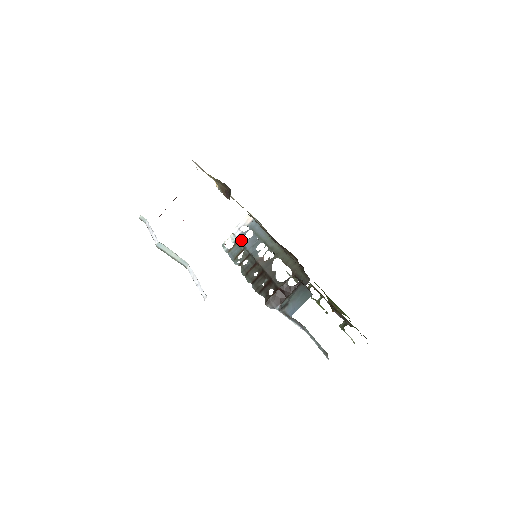
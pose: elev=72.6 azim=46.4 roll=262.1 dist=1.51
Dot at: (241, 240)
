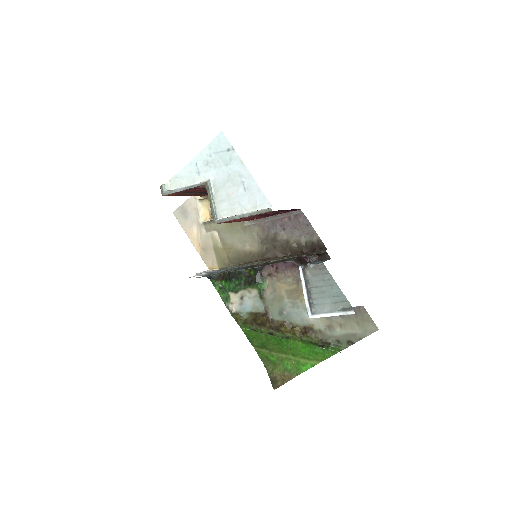
Dot at: (214, 272)
